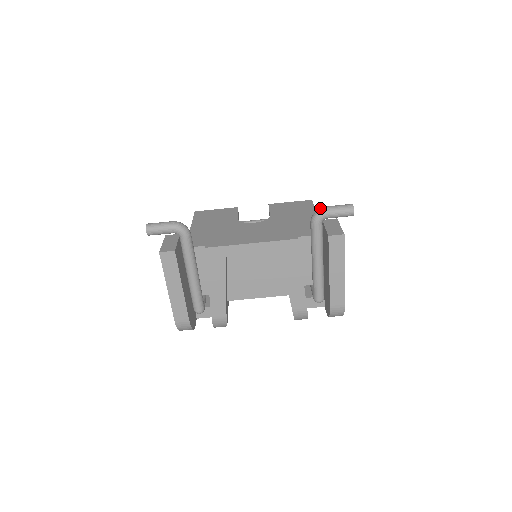
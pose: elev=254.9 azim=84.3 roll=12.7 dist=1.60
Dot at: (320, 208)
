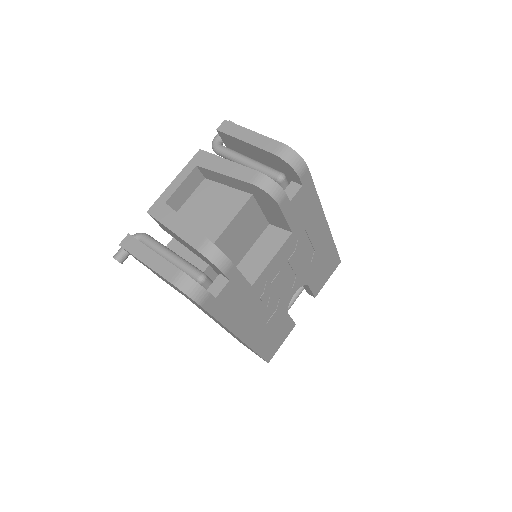
Dot at: occluded
